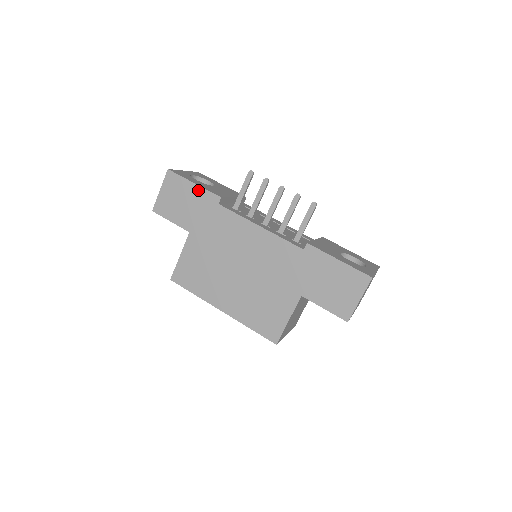
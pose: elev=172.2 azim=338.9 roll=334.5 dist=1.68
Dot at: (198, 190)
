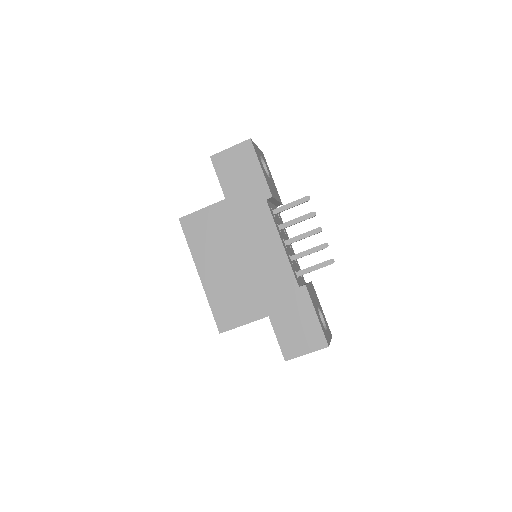
Dot at: (260, 175)
